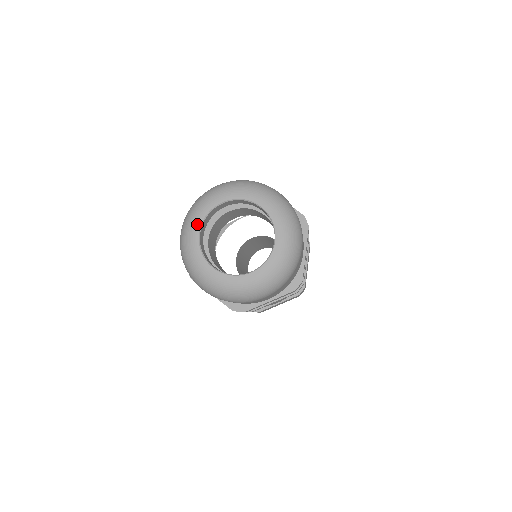
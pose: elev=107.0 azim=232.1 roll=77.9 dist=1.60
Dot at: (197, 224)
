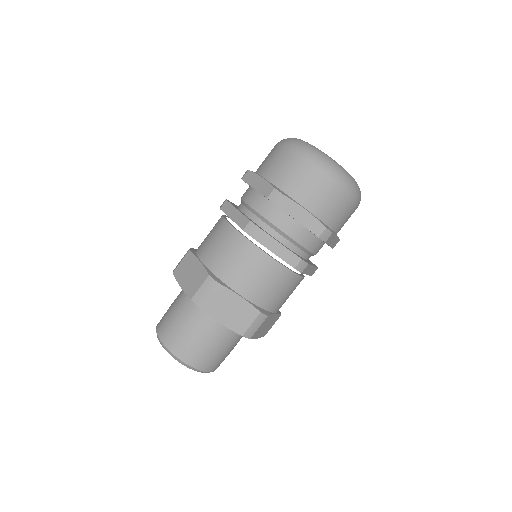
Dot at: occluded
